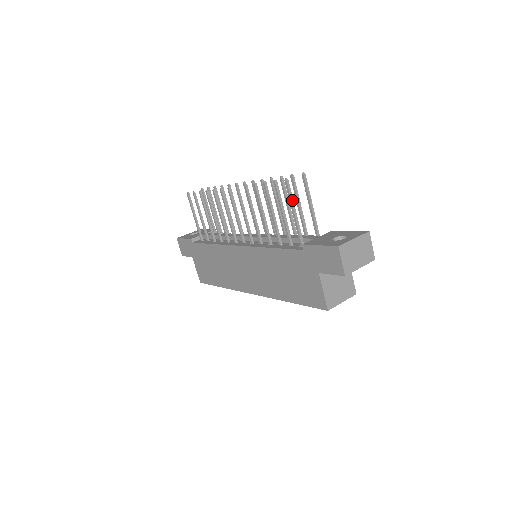
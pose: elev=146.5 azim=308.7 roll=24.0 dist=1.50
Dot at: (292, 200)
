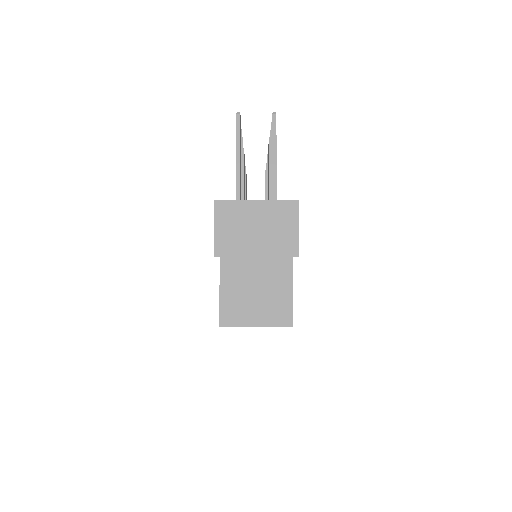
Dot at: (238, 146)
